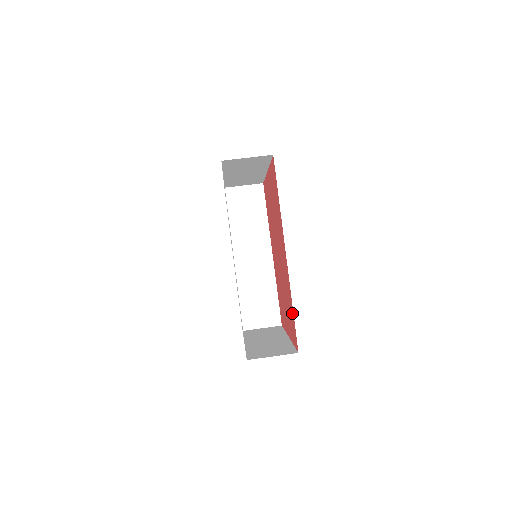
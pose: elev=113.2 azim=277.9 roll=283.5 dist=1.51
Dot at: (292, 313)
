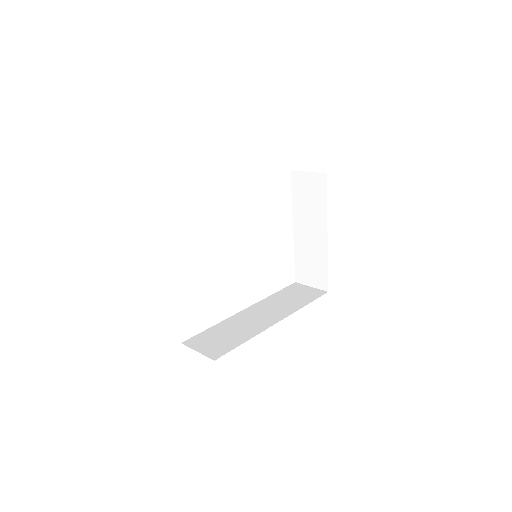
Dot at: occluded
